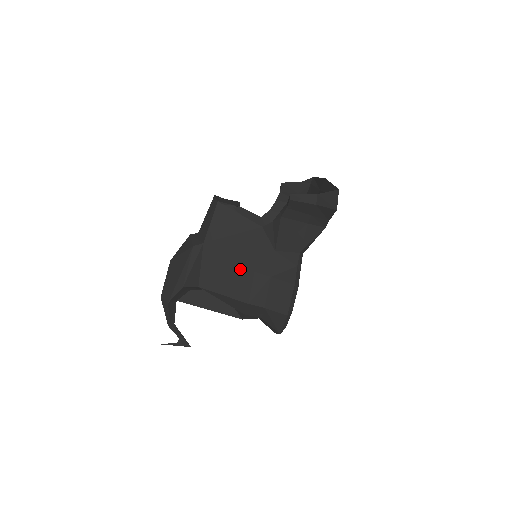
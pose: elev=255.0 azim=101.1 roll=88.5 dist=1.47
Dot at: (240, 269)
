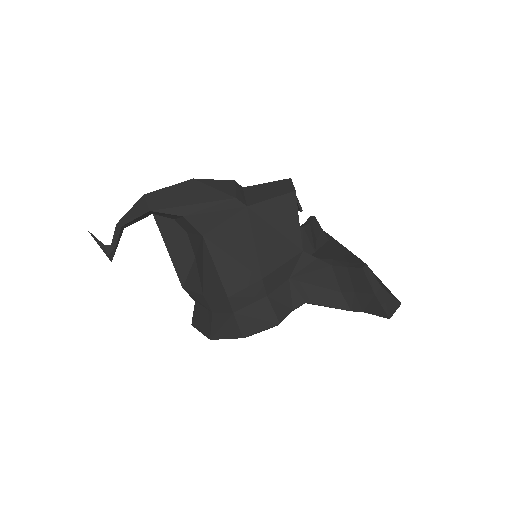
Dot at: (253, 263)
